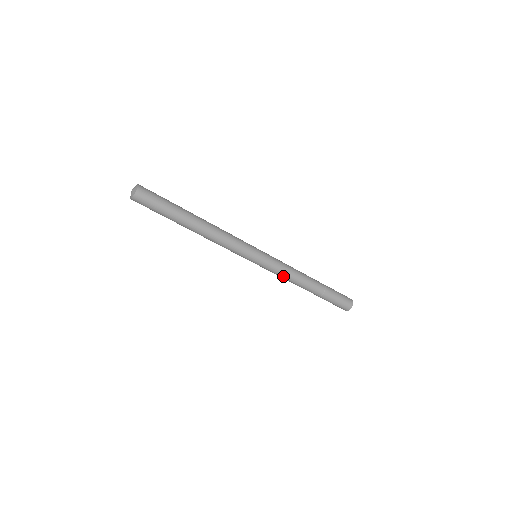
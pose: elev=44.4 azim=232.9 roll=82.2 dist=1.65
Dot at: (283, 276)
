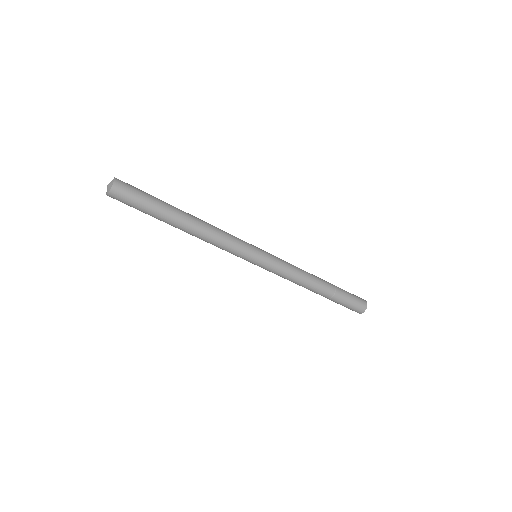
Dot at: (286, 278)
